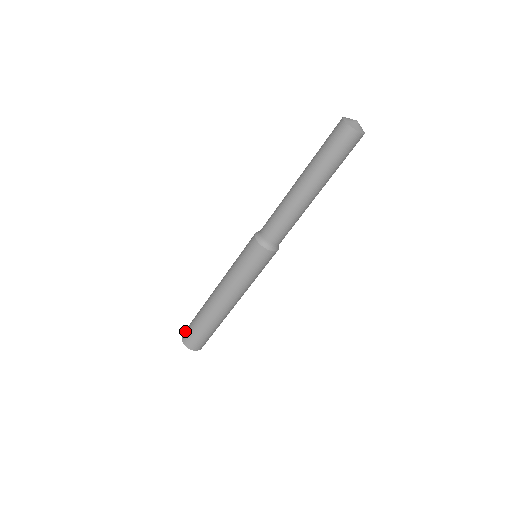
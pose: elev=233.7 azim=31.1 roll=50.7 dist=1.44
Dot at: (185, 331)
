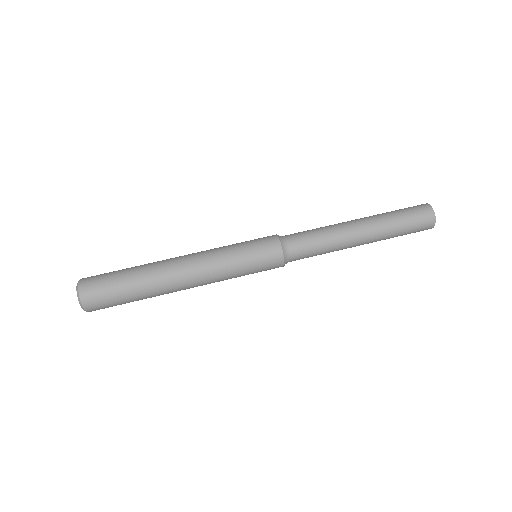
Dot at: (92, 276)
